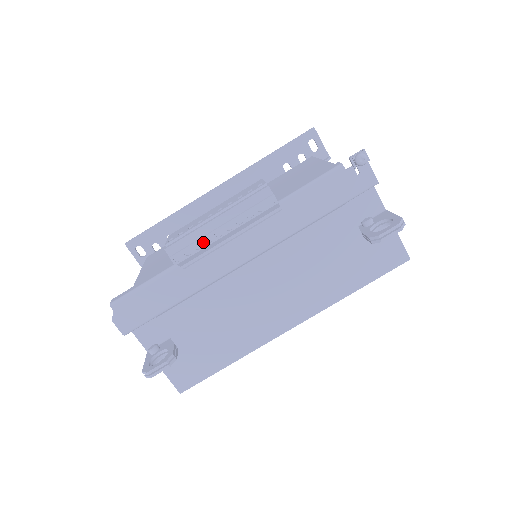
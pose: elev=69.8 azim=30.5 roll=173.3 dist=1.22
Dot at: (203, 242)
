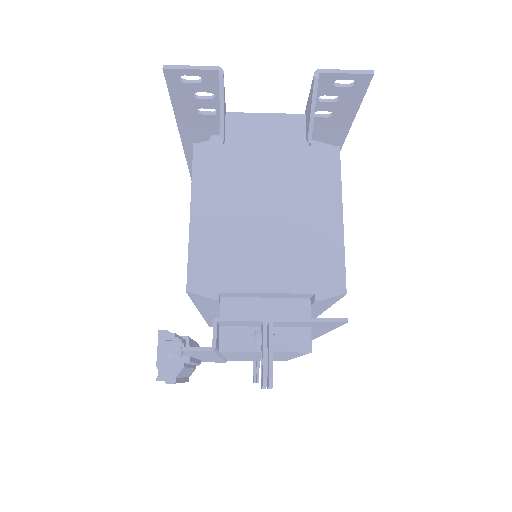
Dot at: occluded
